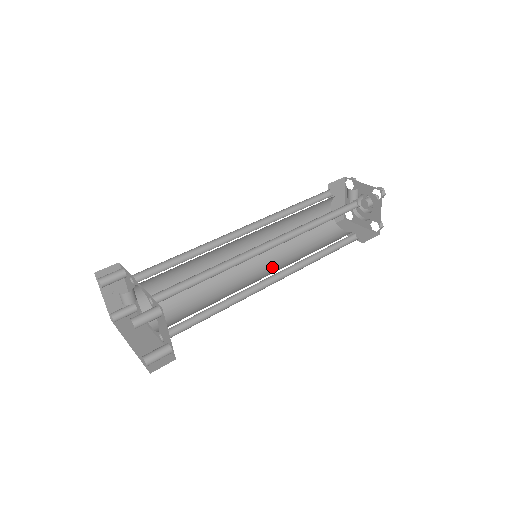
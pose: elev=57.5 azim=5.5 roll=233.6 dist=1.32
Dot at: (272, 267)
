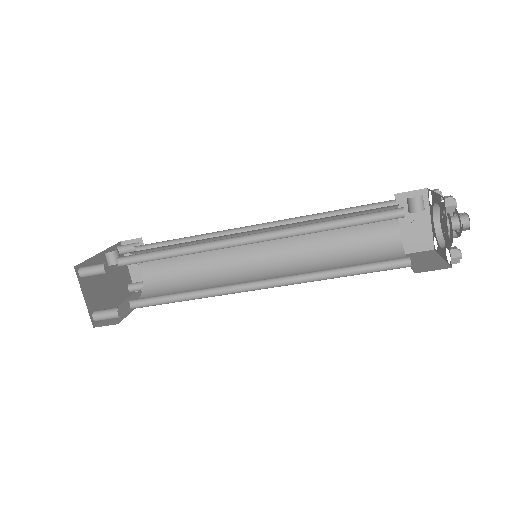
Dot at: occluded
